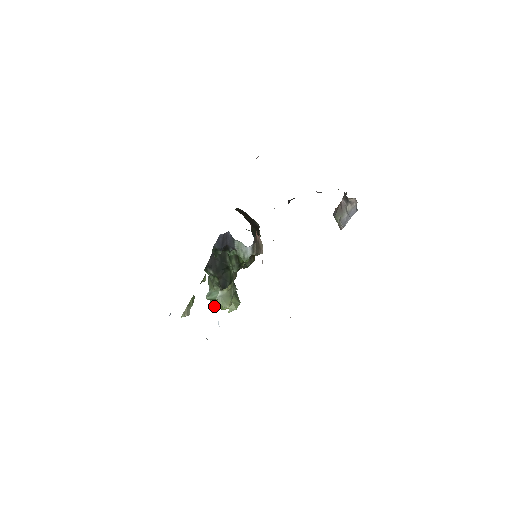
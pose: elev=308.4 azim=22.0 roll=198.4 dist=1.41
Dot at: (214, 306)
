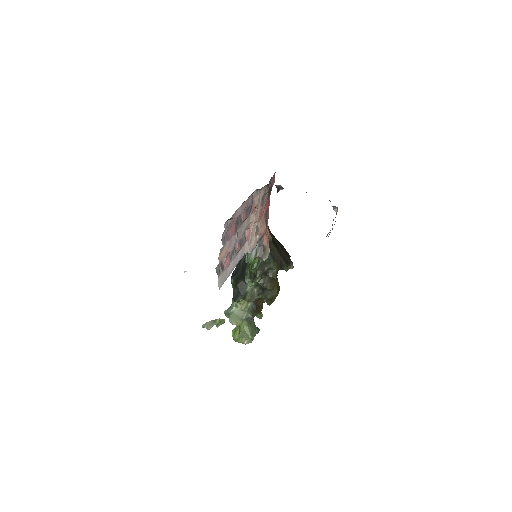
Dot at: (233, 335)
